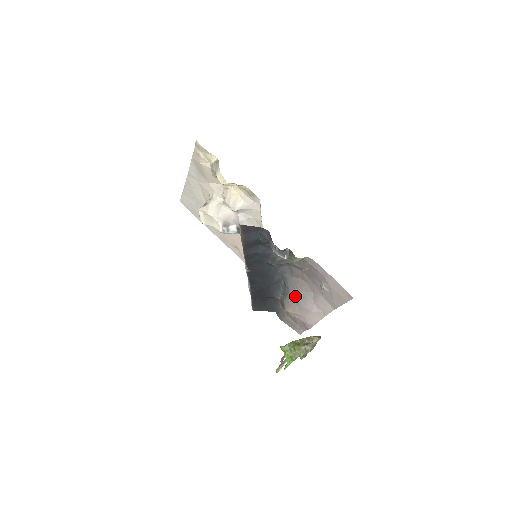
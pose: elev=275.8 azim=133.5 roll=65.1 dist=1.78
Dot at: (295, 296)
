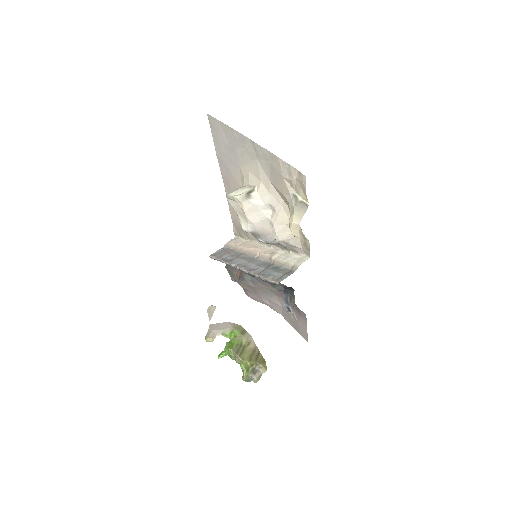
Dot at: (259, 287)
